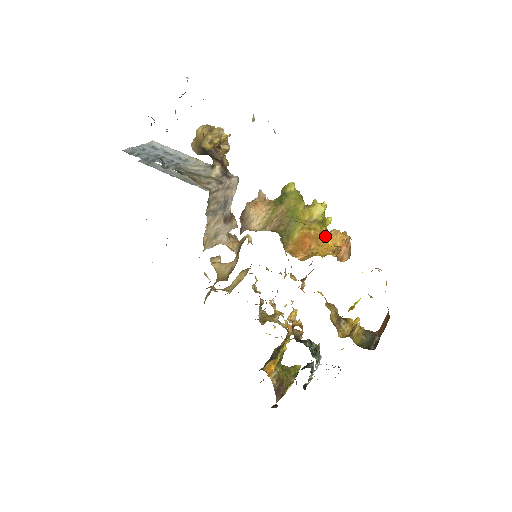
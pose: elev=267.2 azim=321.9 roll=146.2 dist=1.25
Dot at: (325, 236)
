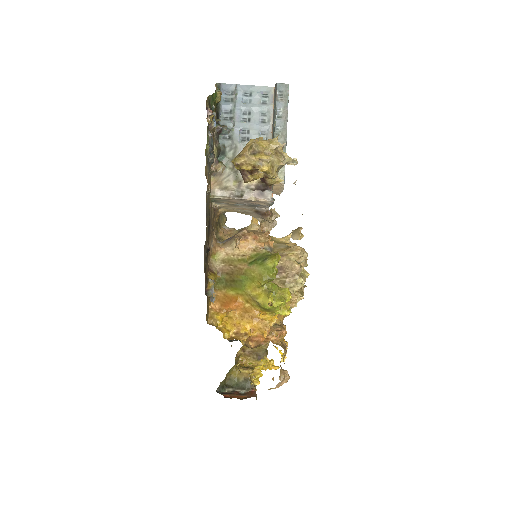
Dot at: (256, 317)
